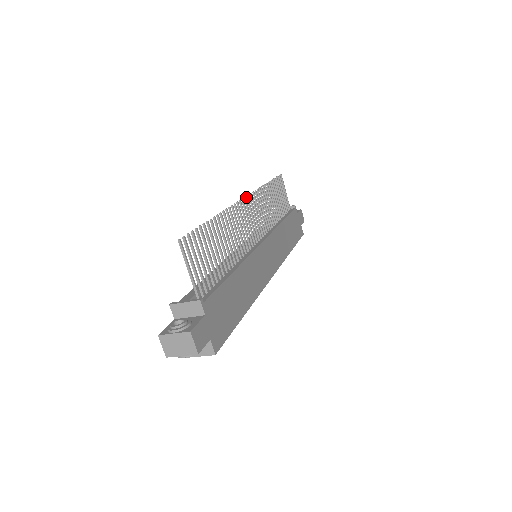
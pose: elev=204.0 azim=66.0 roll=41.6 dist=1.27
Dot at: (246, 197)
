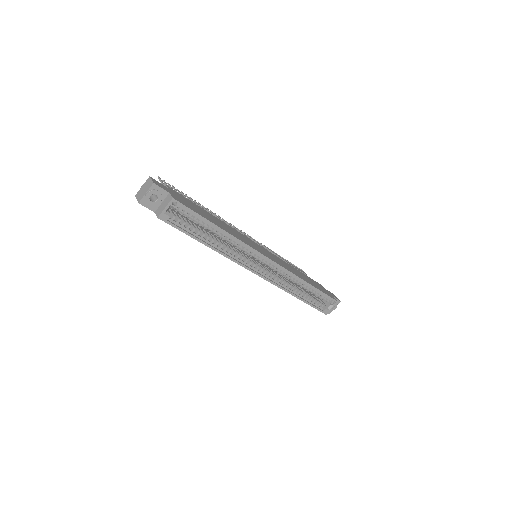
Dot at: occluded
